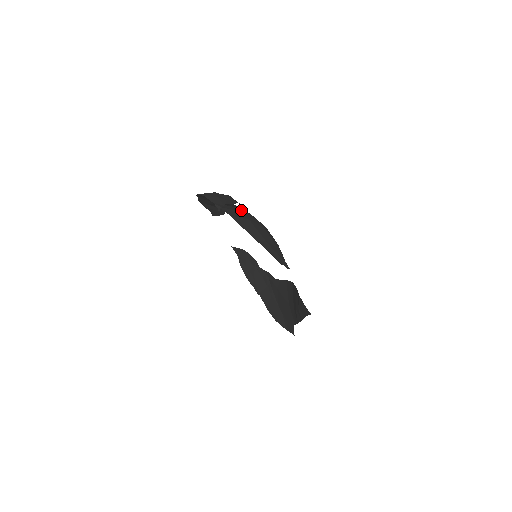
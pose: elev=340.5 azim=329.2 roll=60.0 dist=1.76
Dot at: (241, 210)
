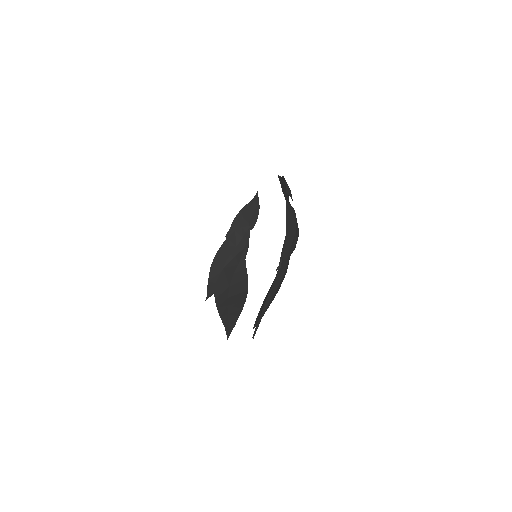
Dot at: occluded
